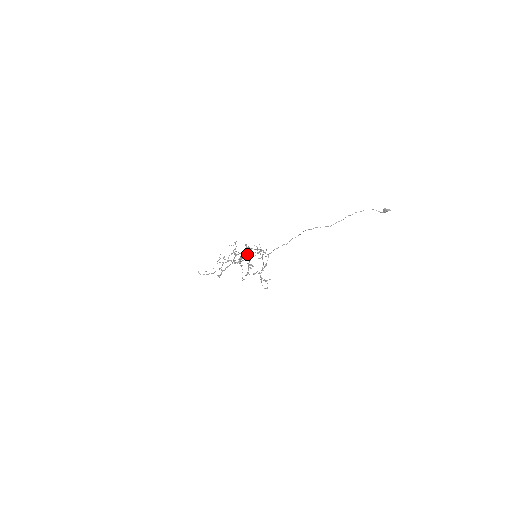
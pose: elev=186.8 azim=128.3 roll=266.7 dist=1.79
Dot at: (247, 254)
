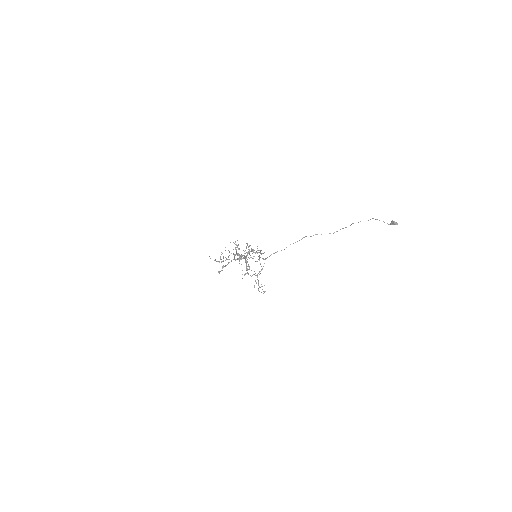
Dot at: occluded
